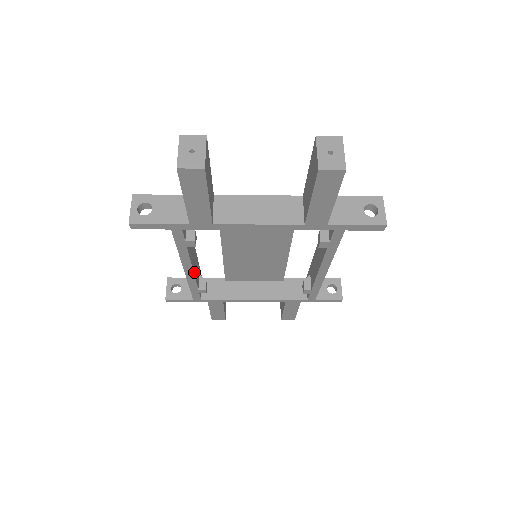
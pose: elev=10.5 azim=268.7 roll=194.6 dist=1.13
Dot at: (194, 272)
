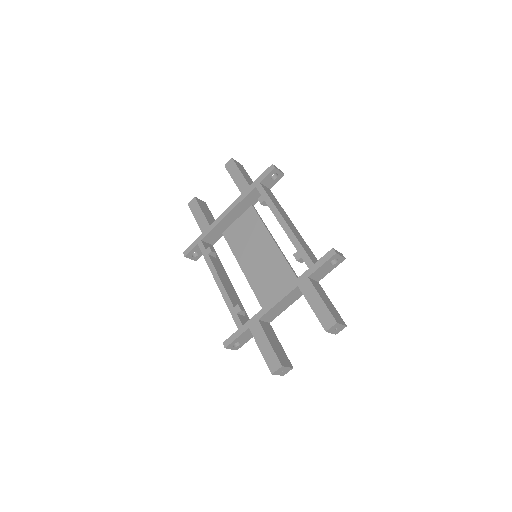
Dot at: (224, 285)
